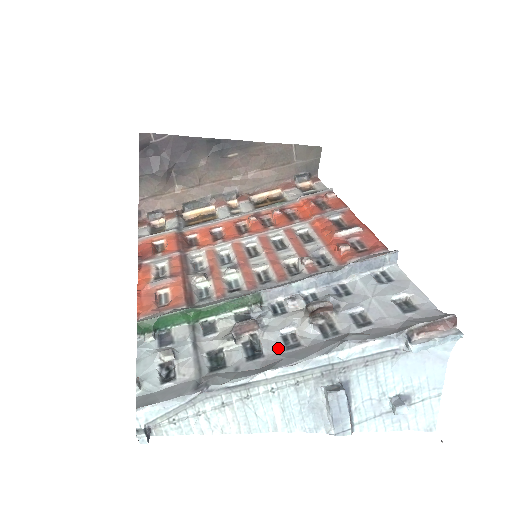
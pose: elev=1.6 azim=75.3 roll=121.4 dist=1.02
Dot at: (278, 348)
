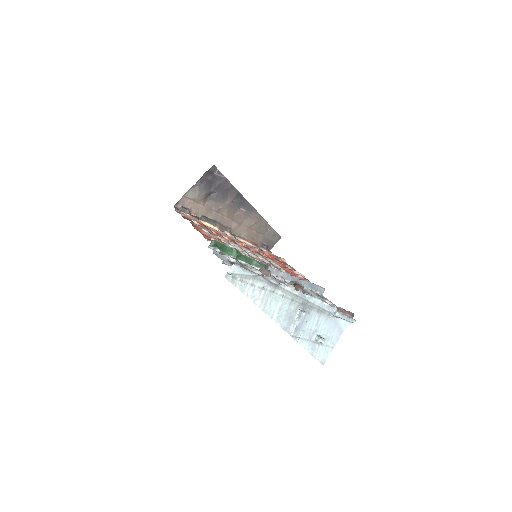
Dot at: occluded
